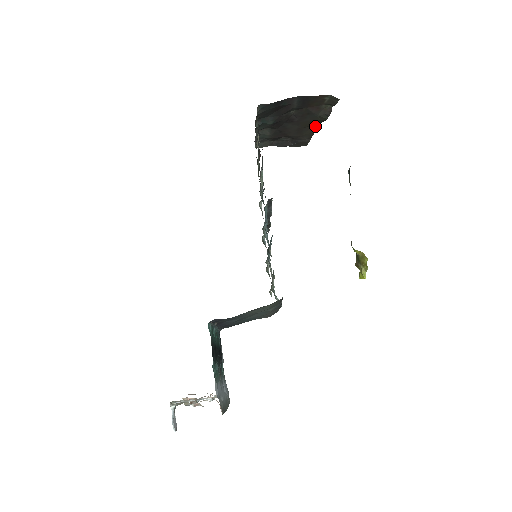
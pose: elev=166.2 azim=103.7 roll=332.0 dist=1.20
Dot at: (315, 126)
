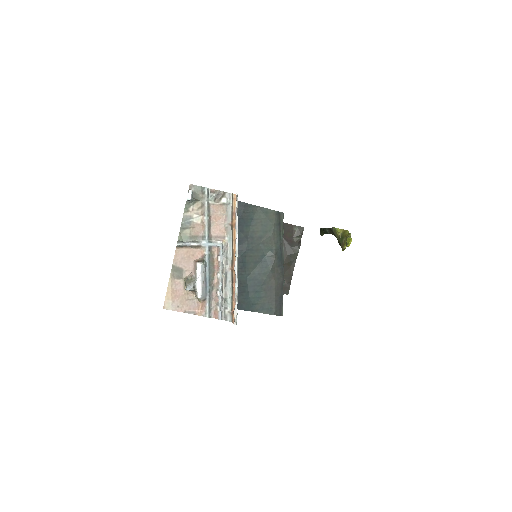
Dot at: (292, 266)
